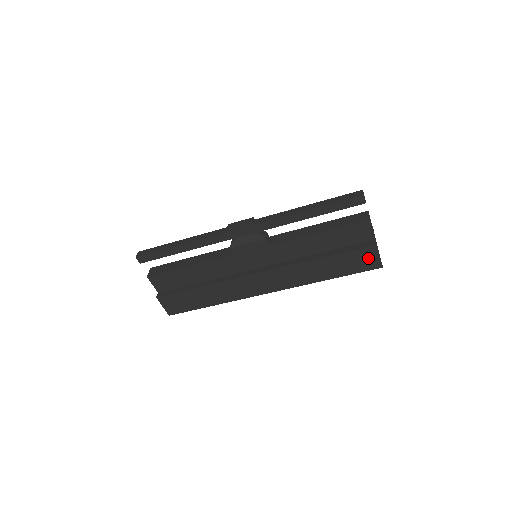
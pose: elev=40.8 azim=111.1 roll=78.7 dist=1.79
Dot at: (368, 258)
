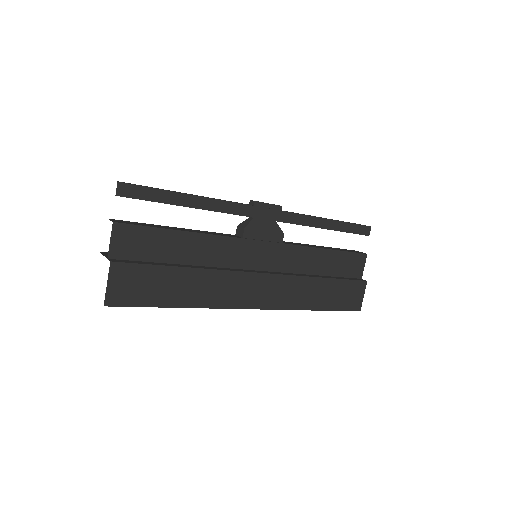
Dot at: (355, 295)
